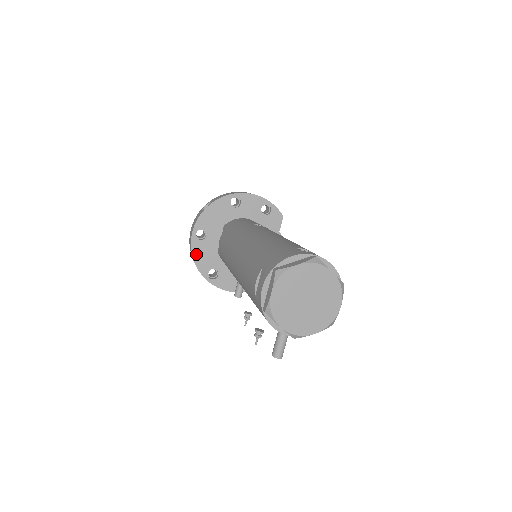
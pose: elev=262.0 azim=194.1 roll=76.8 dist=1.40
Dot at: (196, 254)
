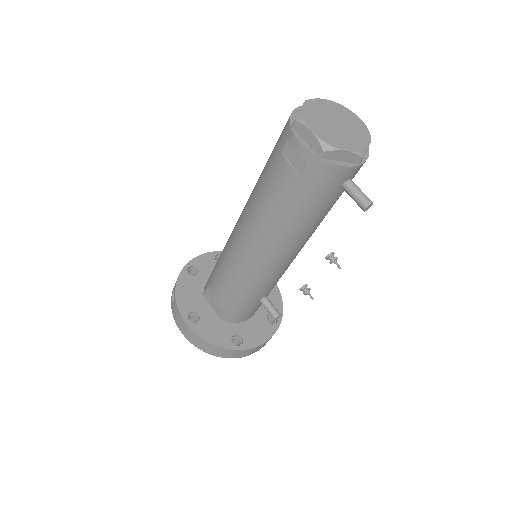
Dot at: (206, 336)
